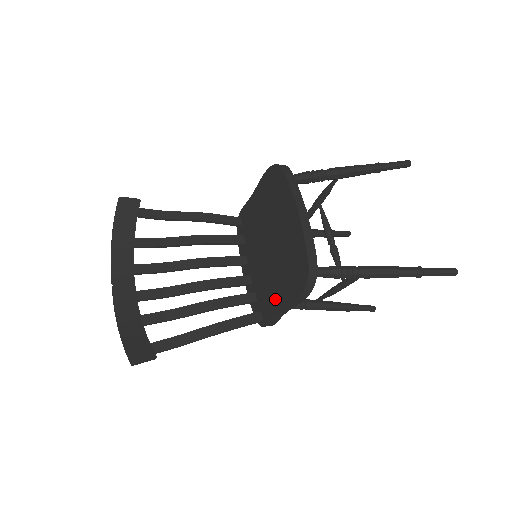
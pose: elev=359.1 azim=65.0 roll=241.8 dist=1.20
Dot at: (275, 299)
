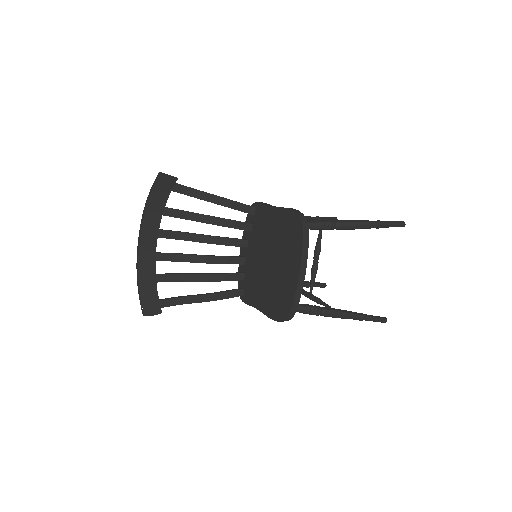
Dot at: (258, 298)
